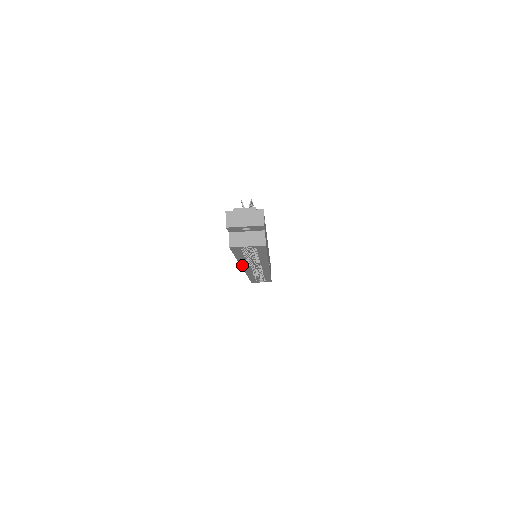
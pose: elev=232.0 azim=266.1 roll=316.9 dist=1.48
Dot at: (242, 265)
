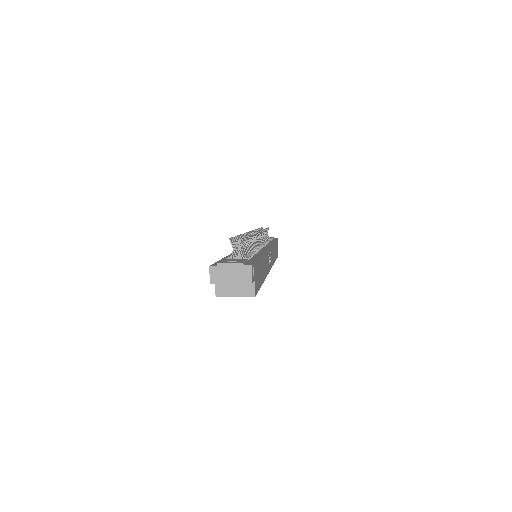
Dot at: occluded
